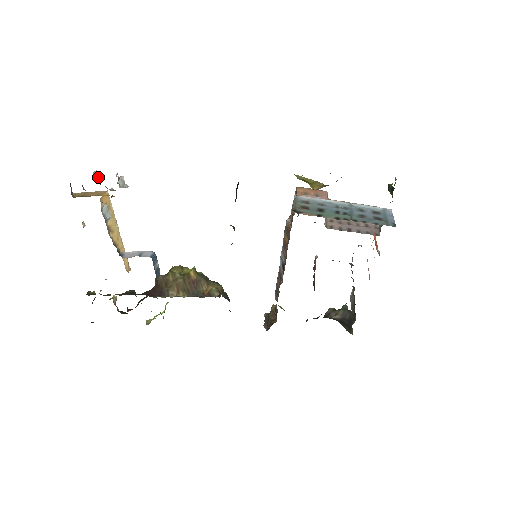
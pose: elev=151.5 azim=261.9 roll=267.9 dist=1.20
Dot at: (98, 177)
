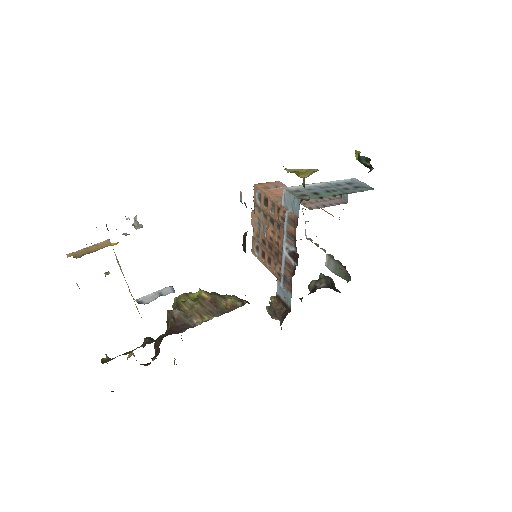
Dot at: (106, 226)
